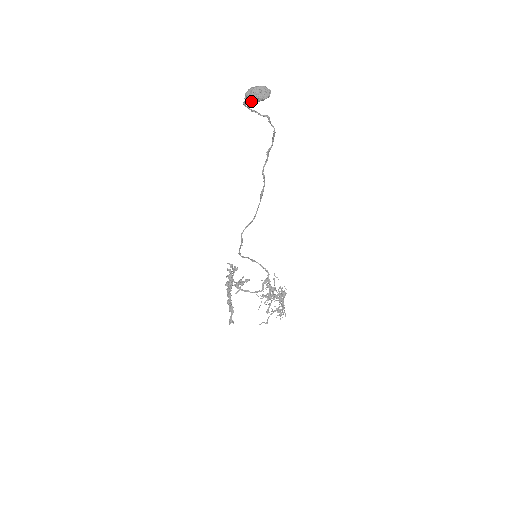
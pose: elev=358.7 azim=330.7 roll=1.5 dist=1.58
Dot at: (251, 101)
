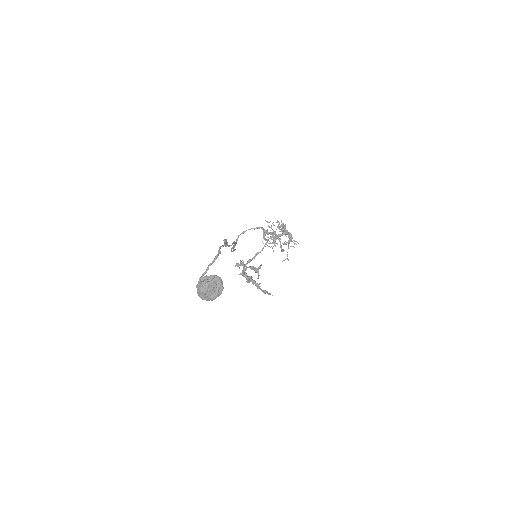
Dot at: occluded
